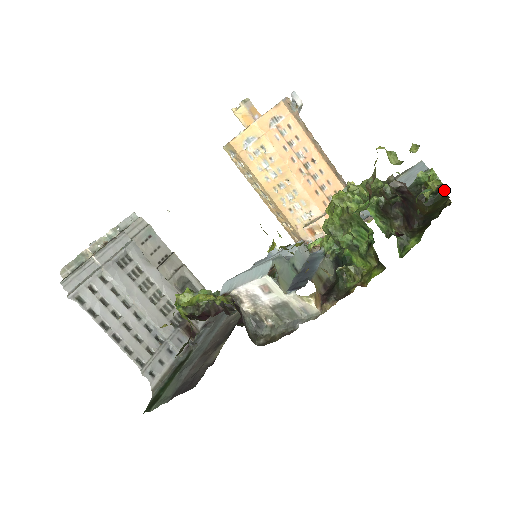
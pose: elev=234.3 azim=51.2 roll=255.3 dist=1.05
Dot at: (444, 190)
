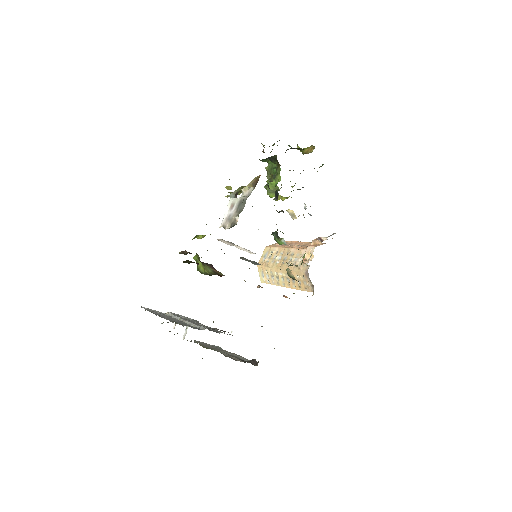
Dot at: occluded
